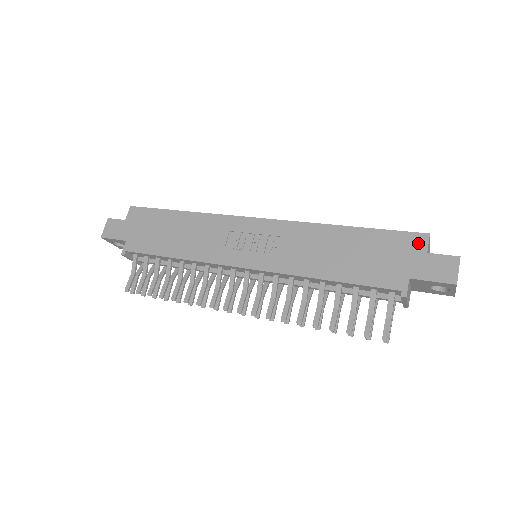
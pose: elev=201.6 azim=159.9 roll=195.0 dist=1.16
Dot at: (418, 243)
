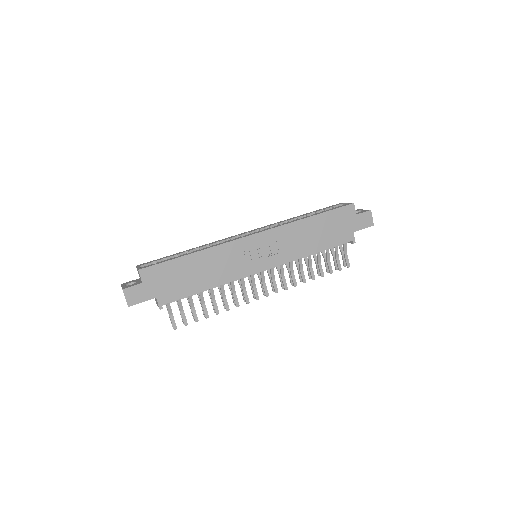
Dot at: (351, 211)
